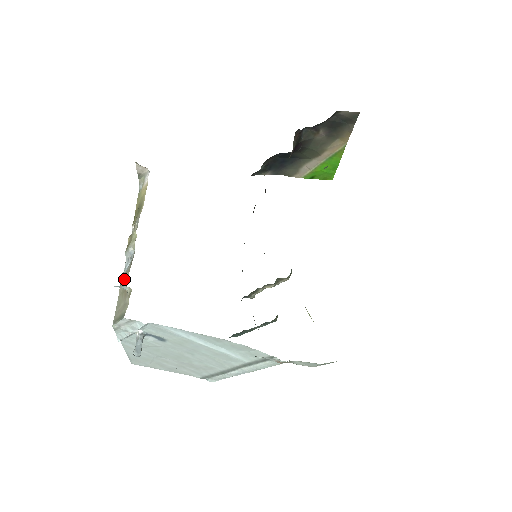
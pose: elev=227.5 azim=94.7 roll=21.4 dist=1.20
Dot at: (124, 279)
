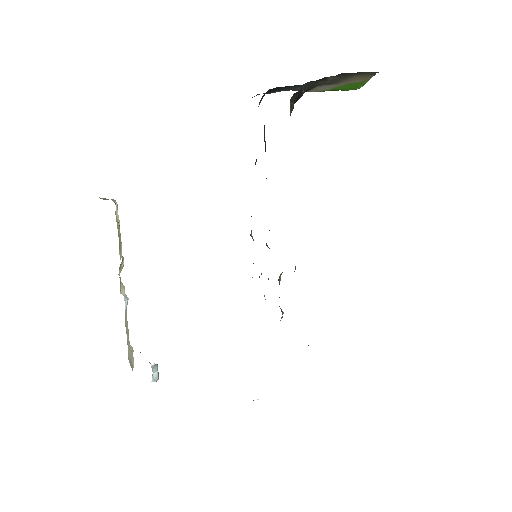
Dot at: (126, 322)
